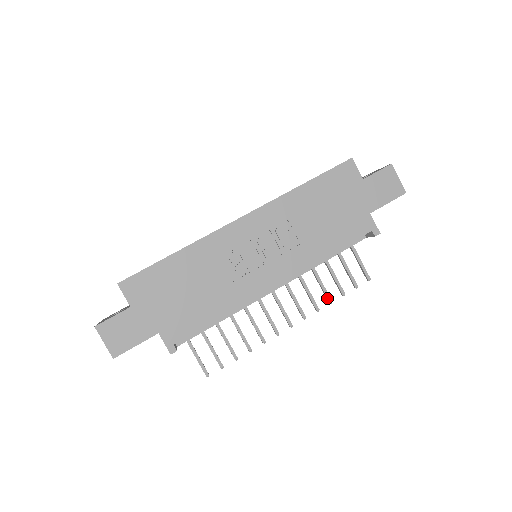
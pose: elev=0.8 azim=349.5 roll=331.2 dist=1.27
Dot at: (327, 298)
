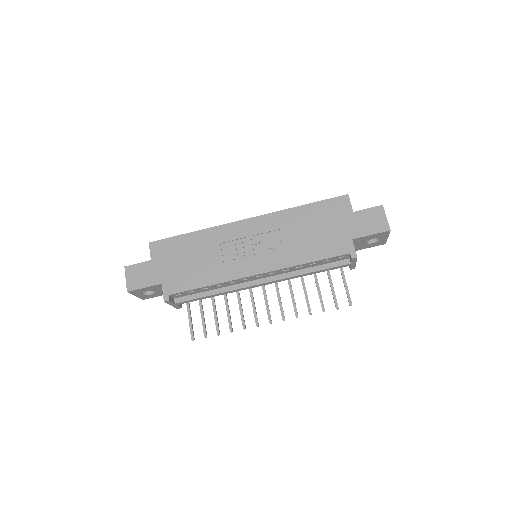
Dot at: (308, 309)
